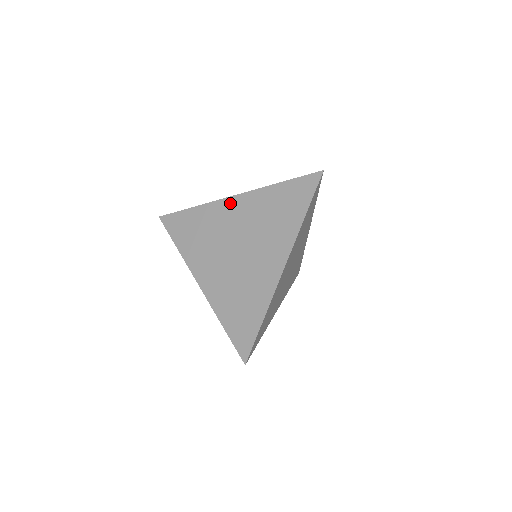
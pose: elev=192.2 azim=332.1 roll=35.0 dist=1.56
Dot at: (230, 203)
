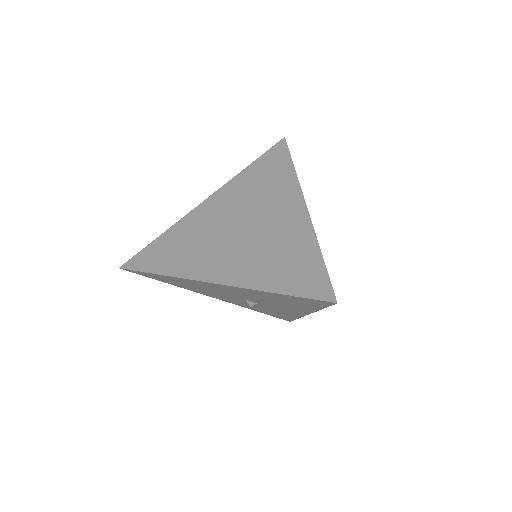
Dot at: (206, 205)
